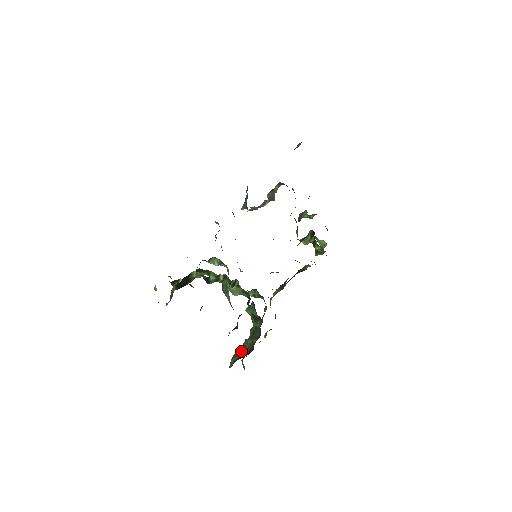
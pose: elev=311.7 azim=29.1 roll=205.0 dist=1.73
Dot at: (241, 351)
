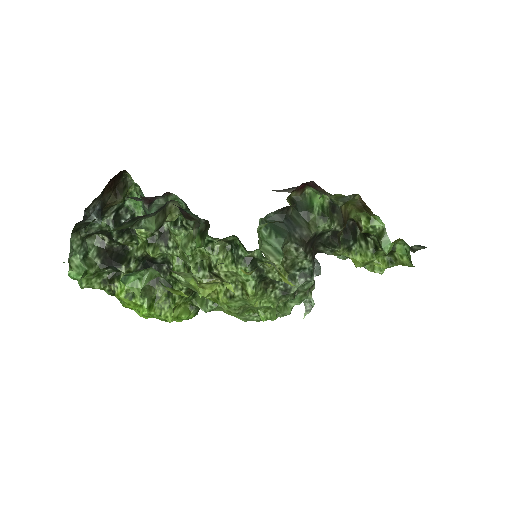
Dot at: occluded
